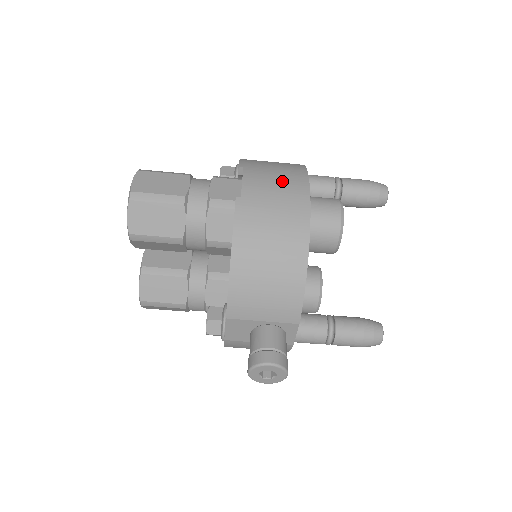
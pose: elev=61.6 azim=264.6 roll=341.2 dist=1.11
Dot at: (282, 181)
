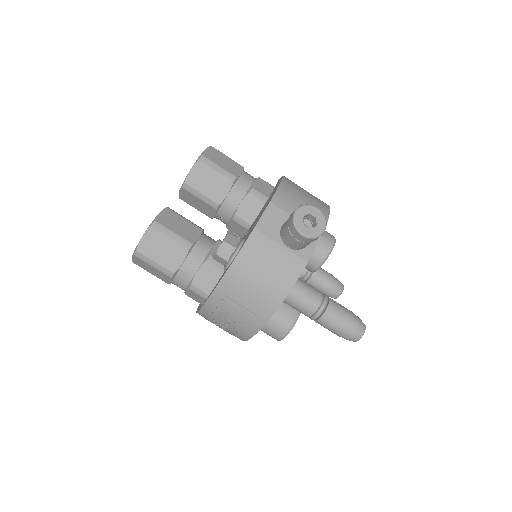
Dot at: occluded
